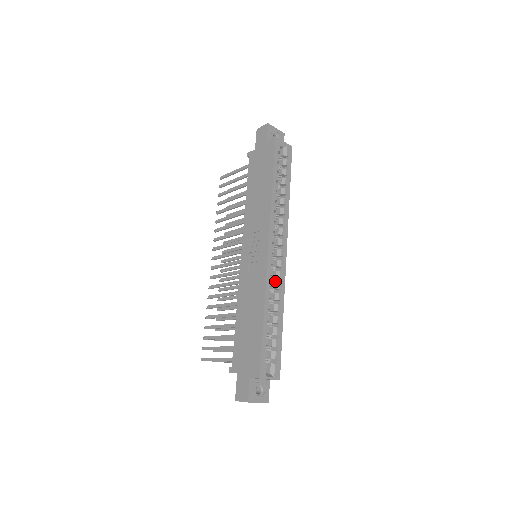
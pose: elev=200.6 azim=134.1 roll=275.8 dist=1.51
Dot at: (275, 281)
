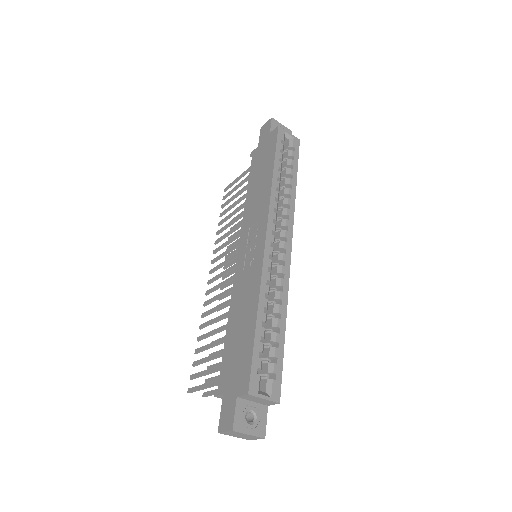
Dot at: (276, 278)
